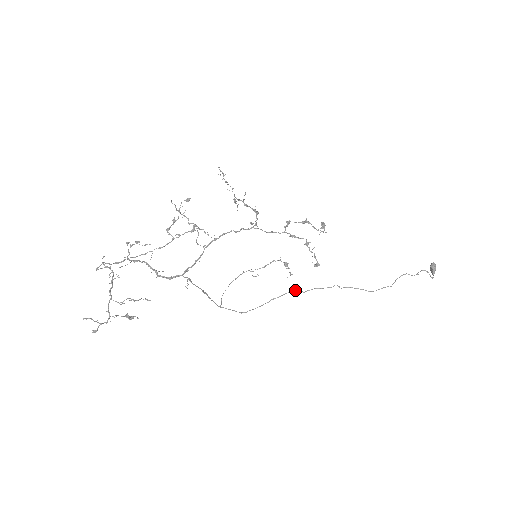
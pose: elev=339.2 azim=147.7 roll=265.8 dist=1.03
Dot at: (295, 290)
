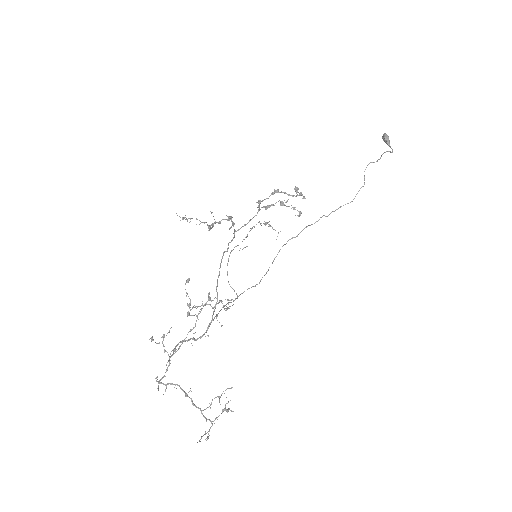
Dot at: (288, 240)
